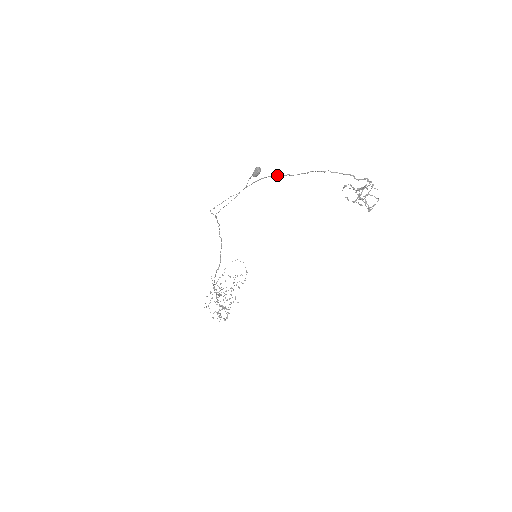
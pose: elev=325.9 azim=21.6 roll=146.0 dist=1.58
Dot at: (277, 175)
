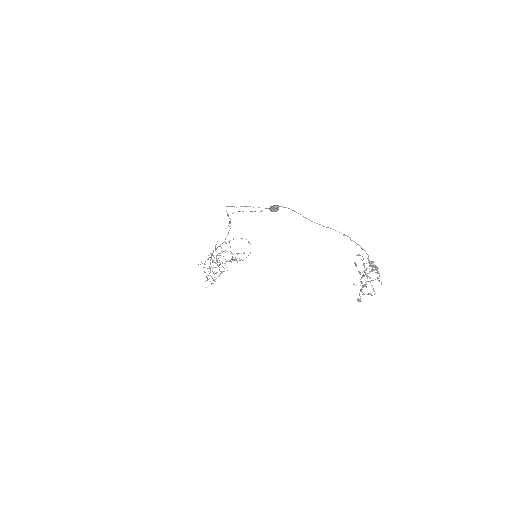
Dot at: (298, 213)
